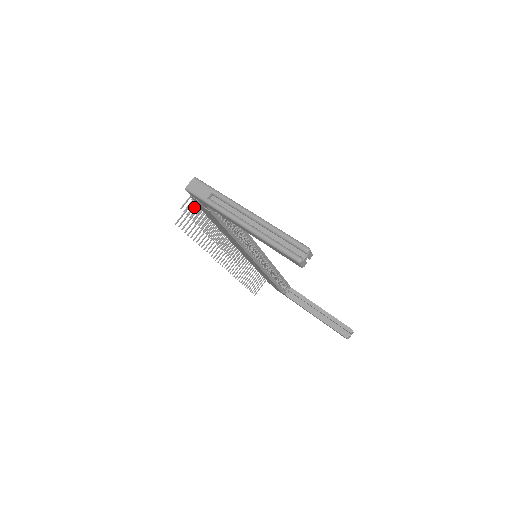
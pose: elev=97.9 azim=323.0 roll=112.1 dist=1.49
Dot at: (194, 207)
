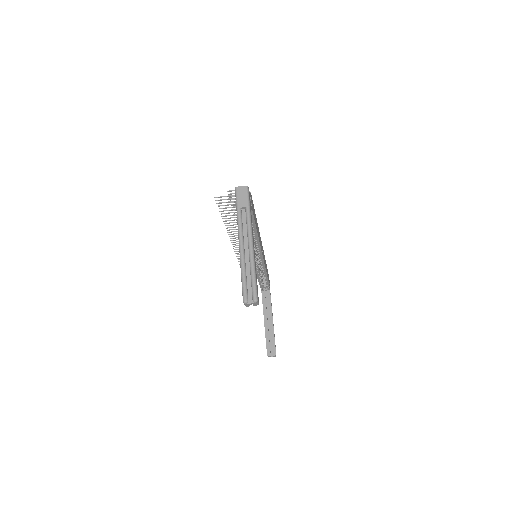
Dot at: occluded
